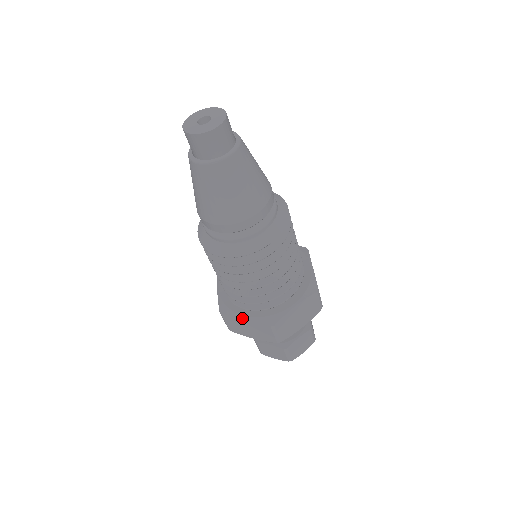
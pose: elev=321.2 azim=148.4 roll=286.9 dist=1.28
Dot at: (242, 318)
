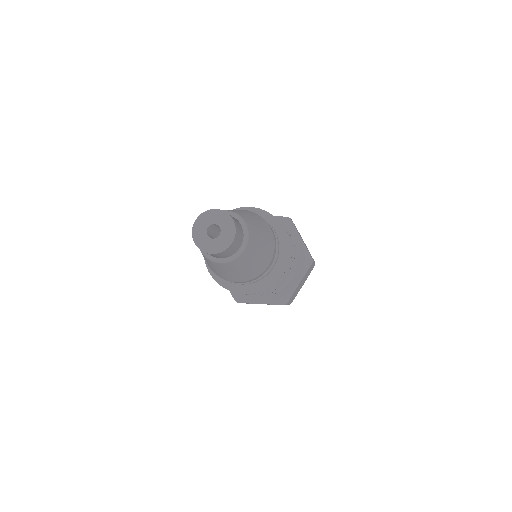
Dot at: occluded
